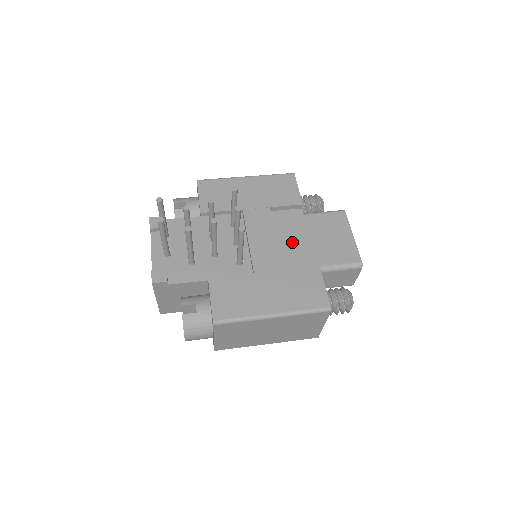
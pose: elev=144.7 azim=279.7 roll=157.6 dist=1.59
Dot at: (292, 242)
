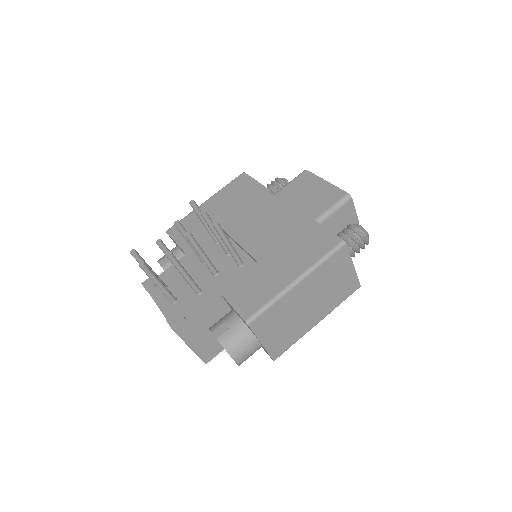
Dot at: (276, 219)
